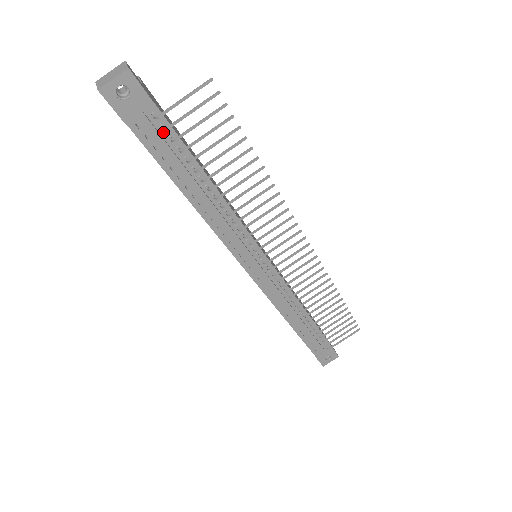
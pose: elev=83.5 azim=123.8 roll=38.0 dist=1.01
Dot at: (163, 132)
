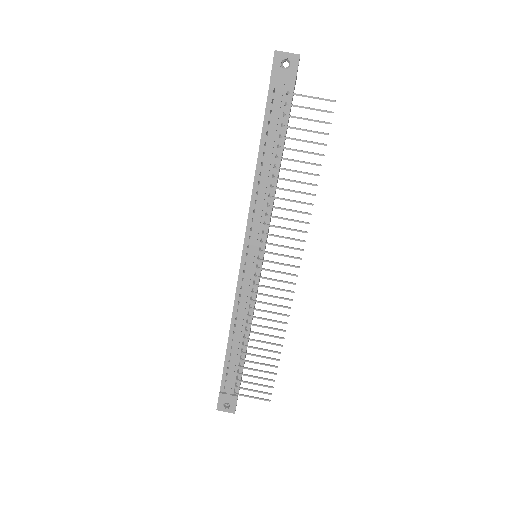
Dot at: (283, 107)
